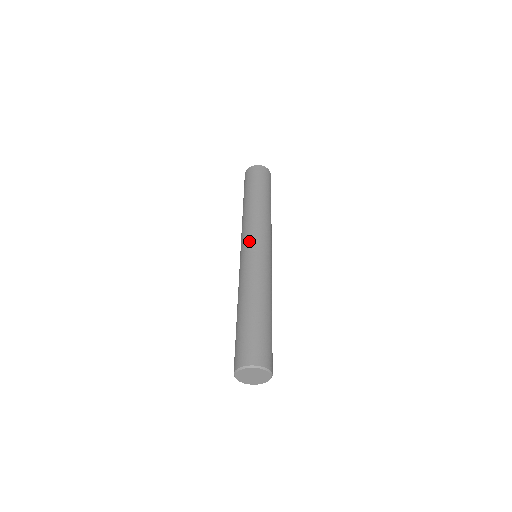
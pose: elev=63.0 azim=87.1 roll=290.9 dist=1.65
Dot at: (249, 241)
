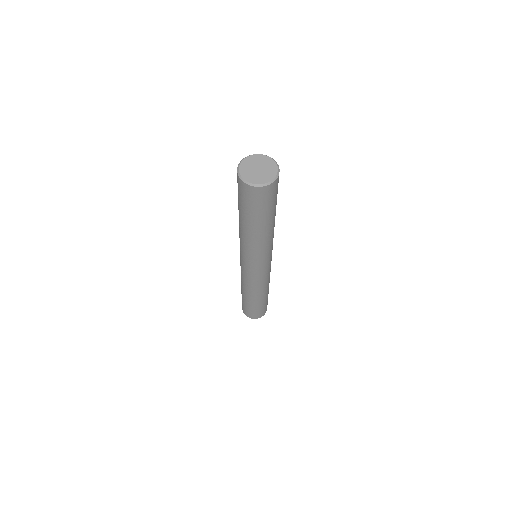
Dot at: occluded
